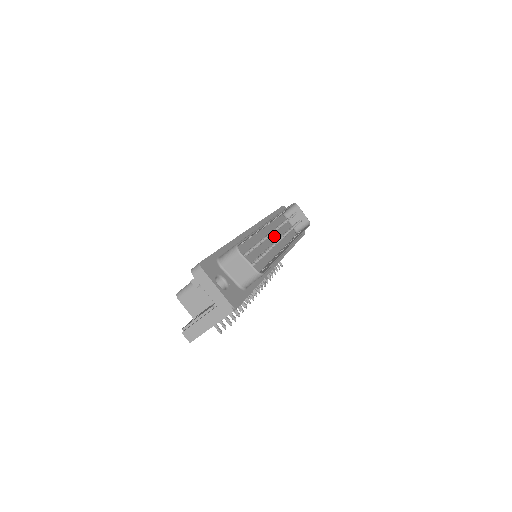
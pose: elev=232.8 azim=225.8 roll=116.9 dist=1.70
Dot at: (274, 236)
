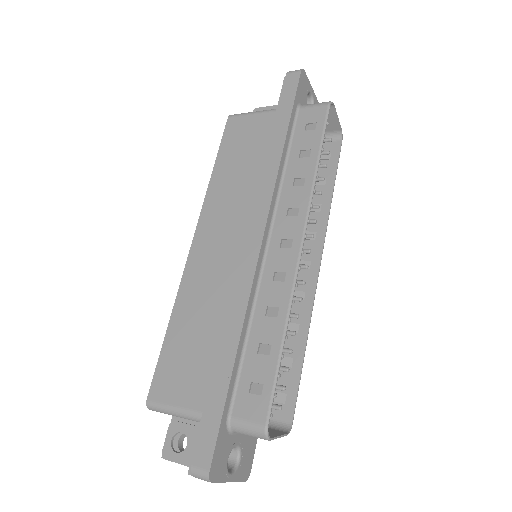
Dot at: occluded
